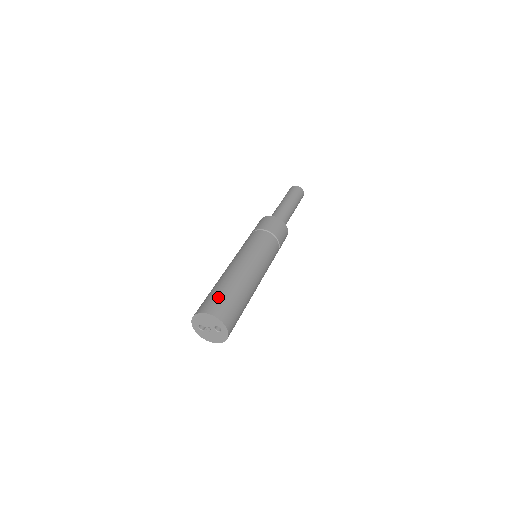
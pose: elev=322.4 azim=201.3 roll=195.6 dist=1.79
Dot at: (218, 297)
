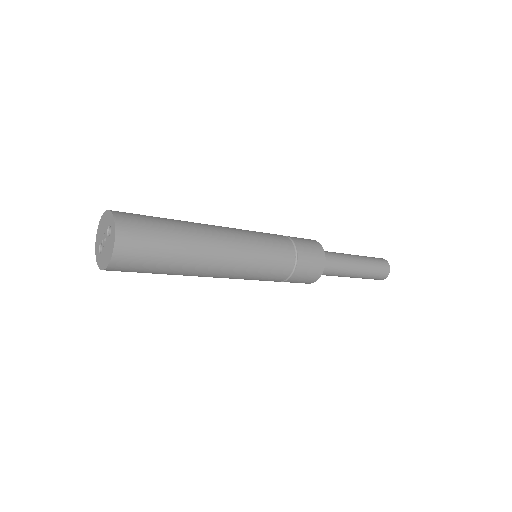
Dot at: occluded
